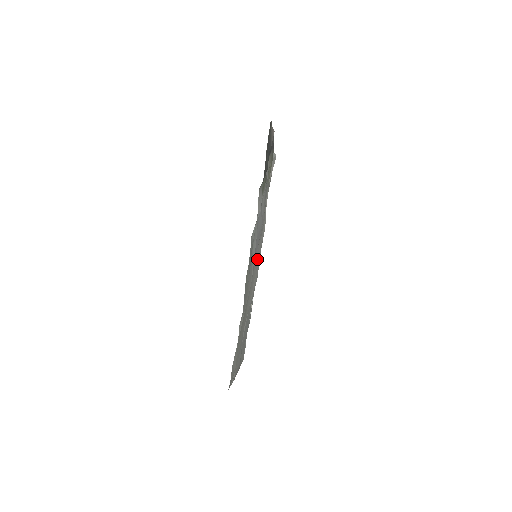
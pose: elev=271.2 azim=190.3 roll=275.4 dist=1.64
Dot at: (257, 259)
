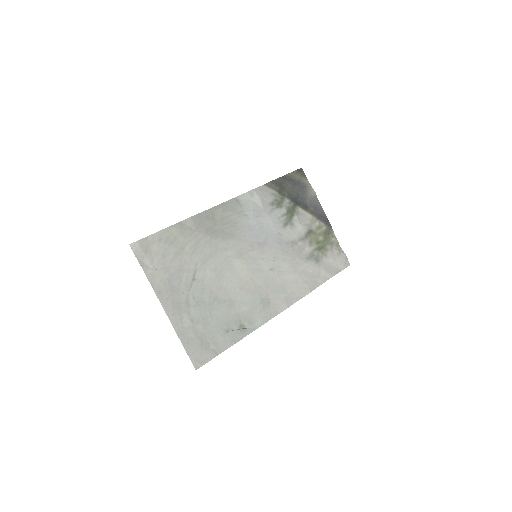
Dot at: (263, 275)
